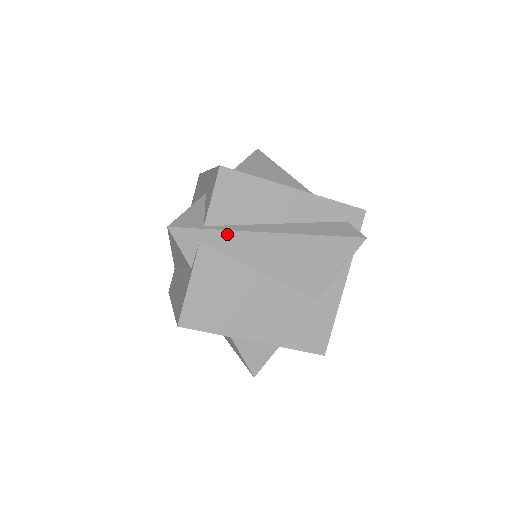
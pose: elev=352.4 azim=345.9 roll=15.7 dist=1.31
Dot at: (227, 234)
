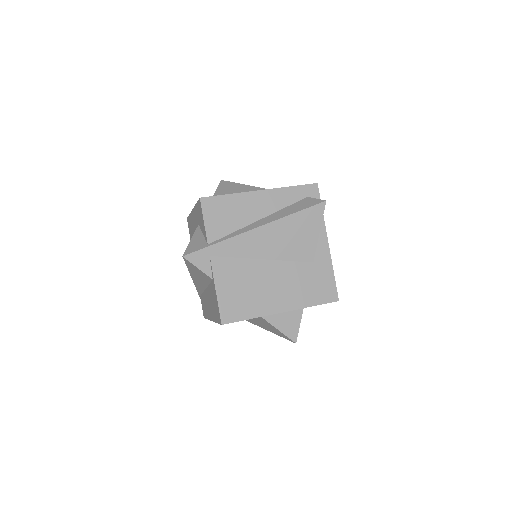
Dot at: (227, 243)
